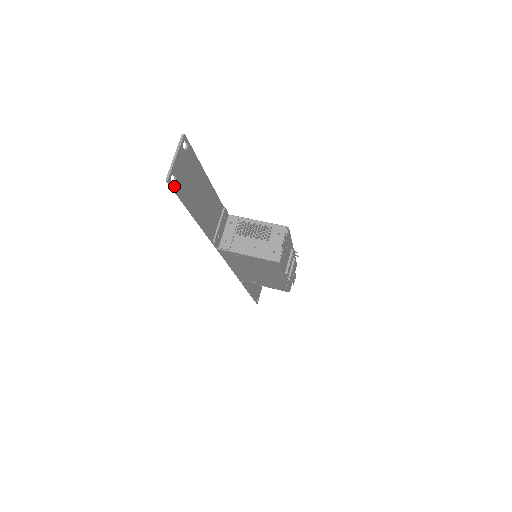
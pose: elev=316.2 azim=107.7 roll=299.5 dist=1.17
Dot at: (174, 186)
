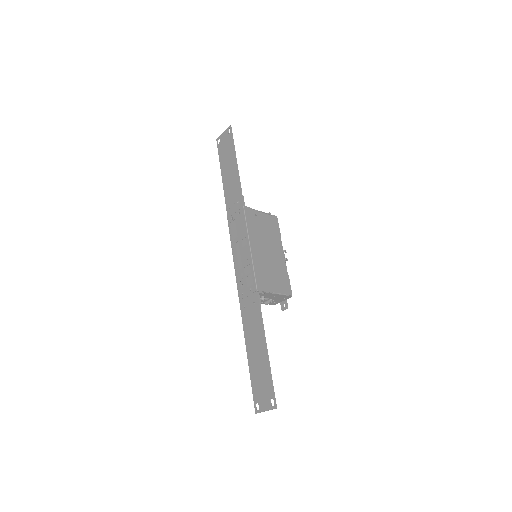
Dot at: (231, 133)
